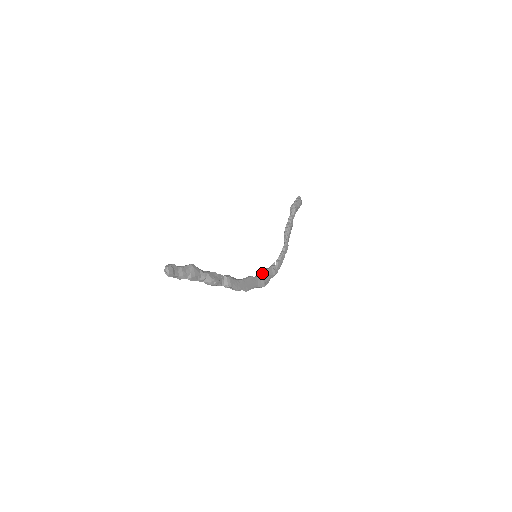
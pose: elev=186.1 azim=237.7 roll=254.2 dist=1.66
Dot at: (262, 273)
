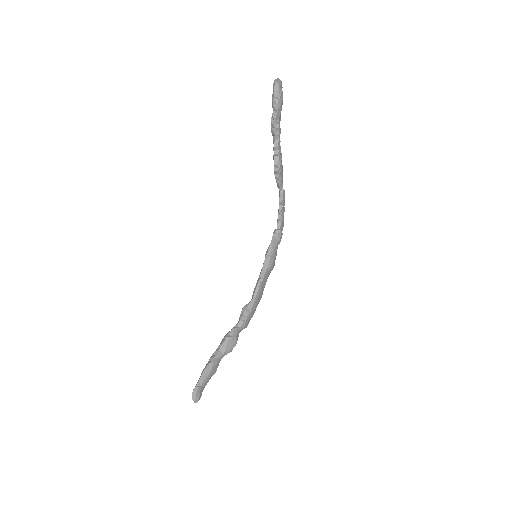
Dot at: (267, 258)
